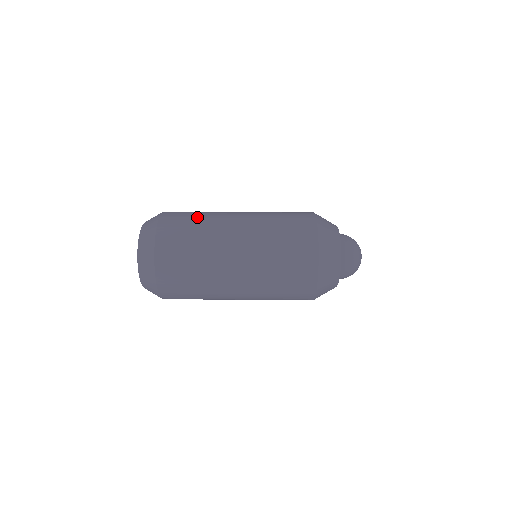
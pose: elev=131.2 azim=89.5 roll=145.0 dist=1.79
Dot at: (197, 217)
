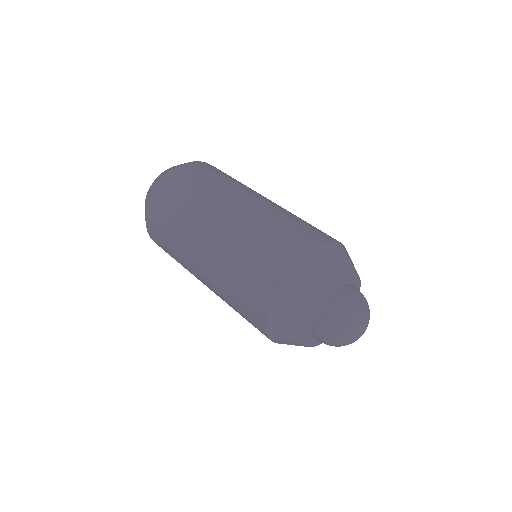
Dot at: (195, 190)
